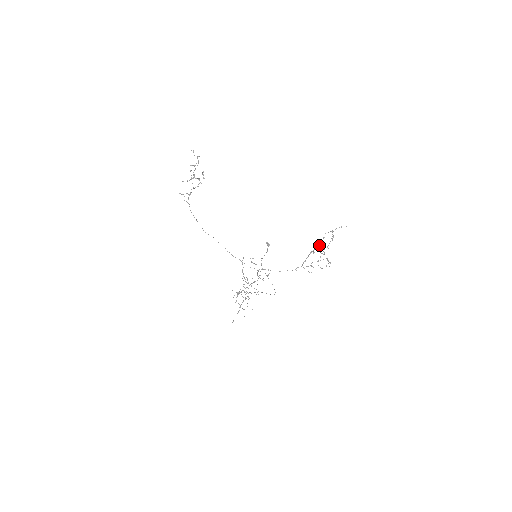
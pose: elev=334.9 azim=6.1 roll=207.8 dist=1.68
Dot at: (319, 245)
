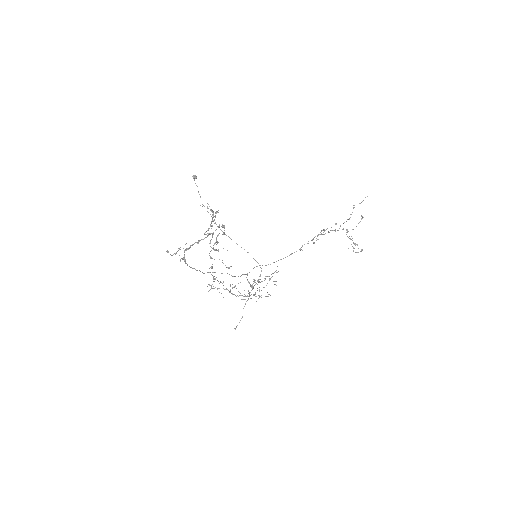
Dot at: (346, 232)
